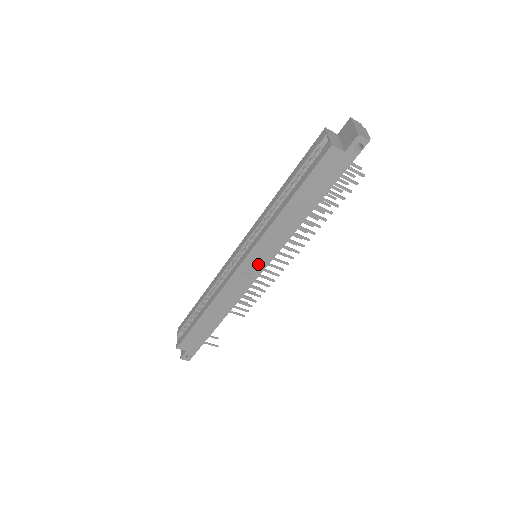
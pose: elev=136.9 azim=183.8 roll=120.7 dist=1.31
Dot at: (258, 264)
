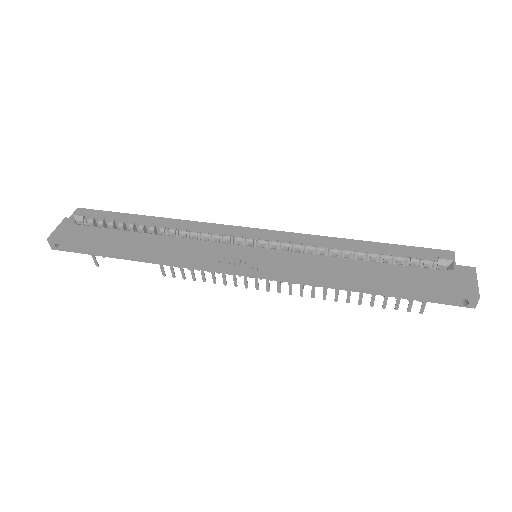
Dot at: (255, 269)
